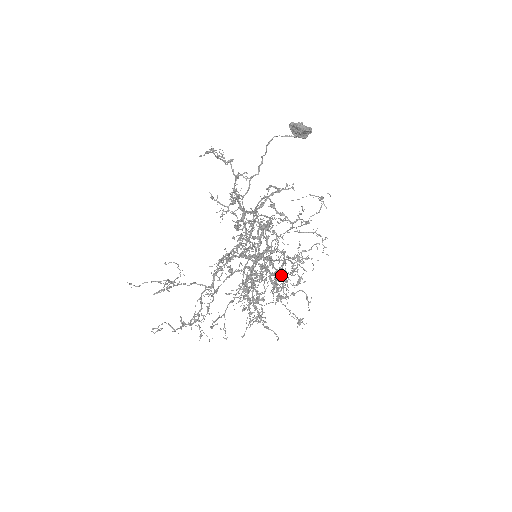
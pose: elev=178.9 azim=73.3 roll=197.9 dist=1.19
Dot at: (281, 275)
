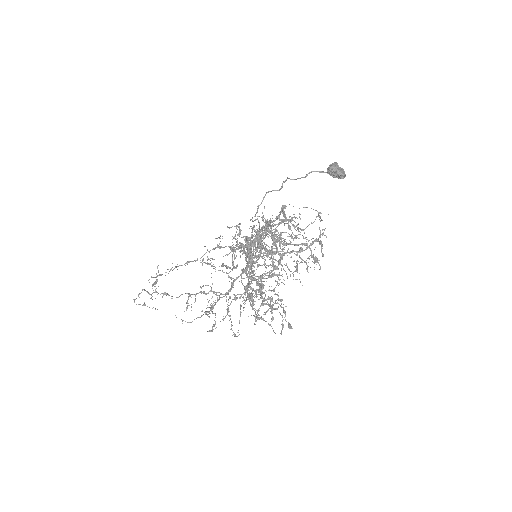
Dot at: occluded
